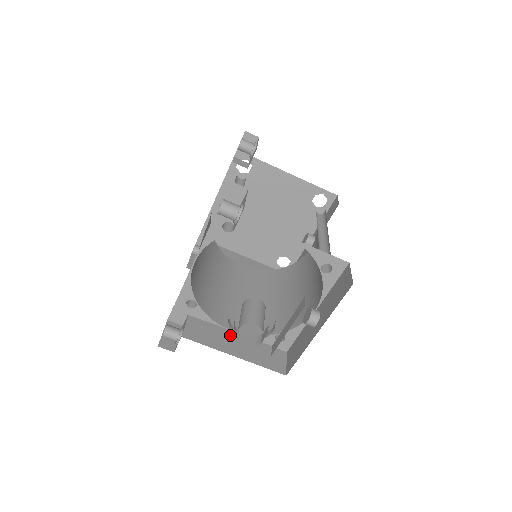
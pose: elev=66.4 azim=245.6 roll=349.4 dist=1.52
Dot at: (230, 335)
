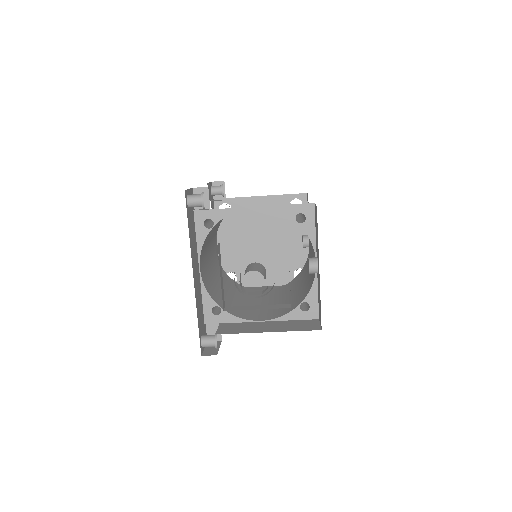
Dot at: (250, 308)
